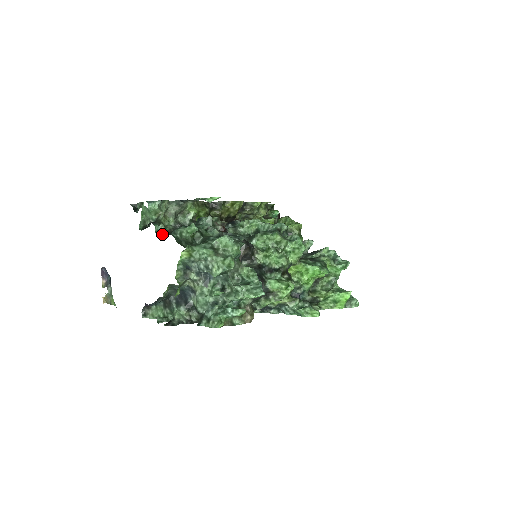
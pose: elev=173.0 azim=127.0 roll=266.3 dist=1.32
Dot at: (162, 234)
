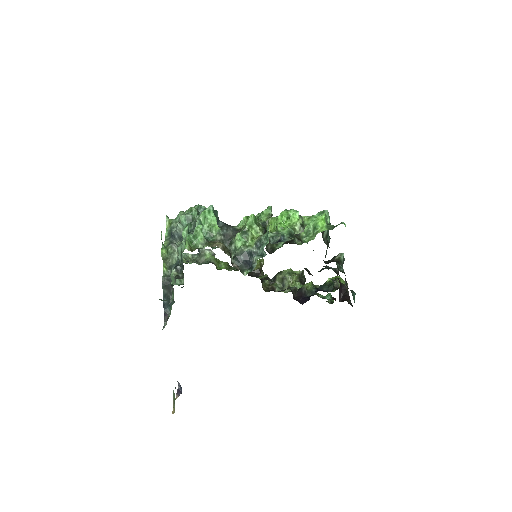
Dot at: occluded
